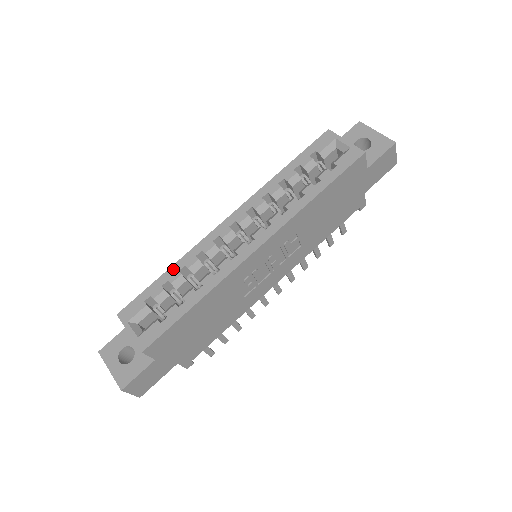
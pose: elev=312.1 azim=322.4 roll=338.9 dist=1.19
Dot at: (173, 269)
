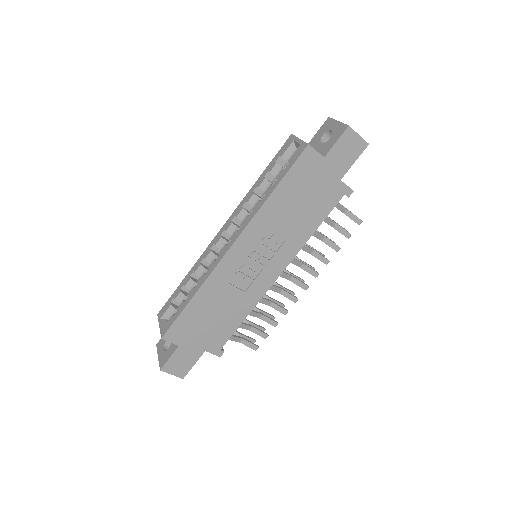
Dot at: (188, 275)
